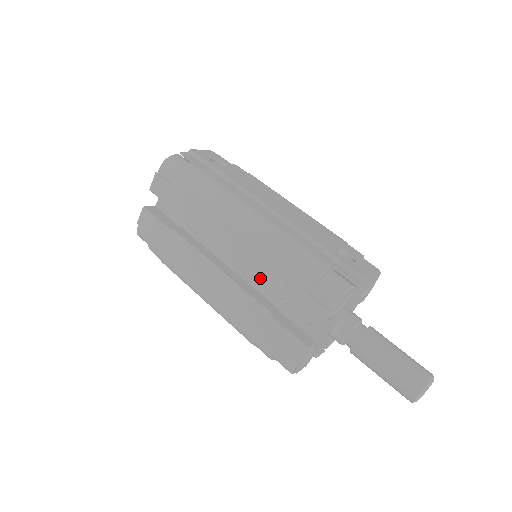
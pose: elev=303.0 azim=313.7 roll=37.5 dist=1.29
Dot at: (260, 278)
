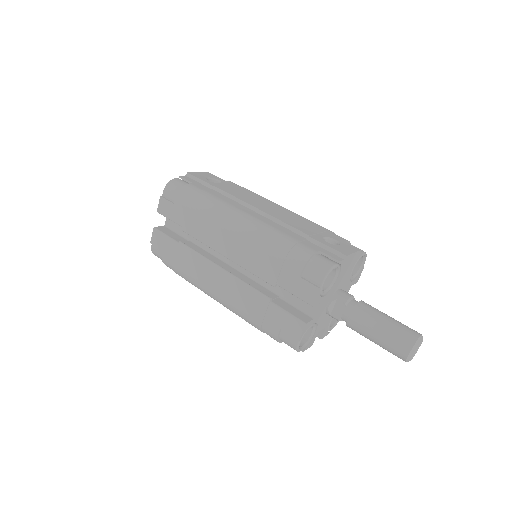
Dot at: (258, 270)
